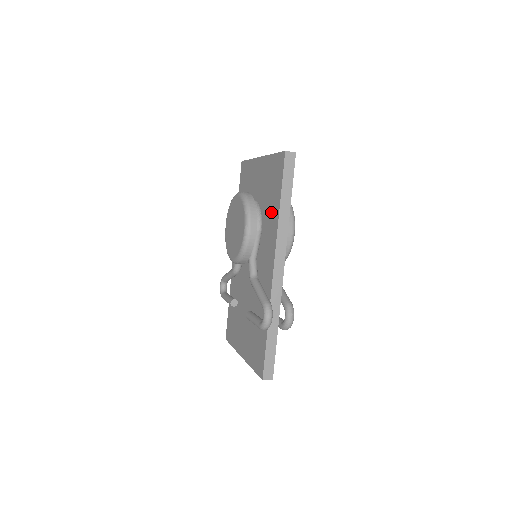
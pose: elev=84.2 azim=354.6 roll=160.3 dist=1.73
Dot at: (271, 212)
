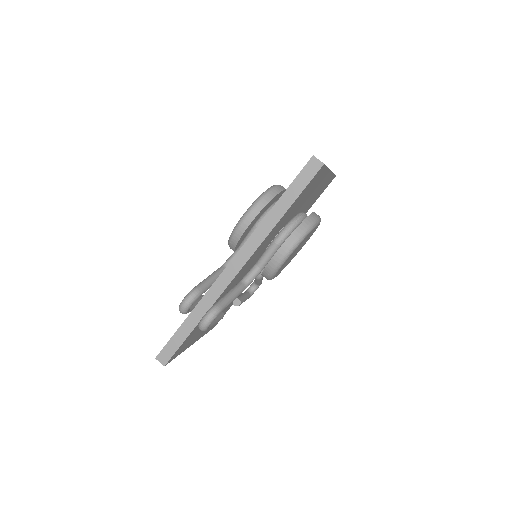
Dot at: occluded
